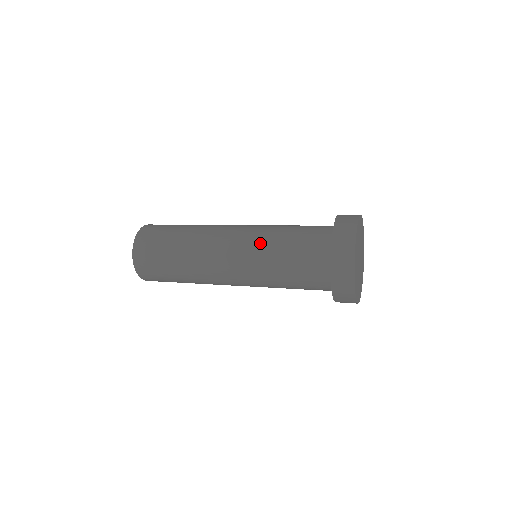
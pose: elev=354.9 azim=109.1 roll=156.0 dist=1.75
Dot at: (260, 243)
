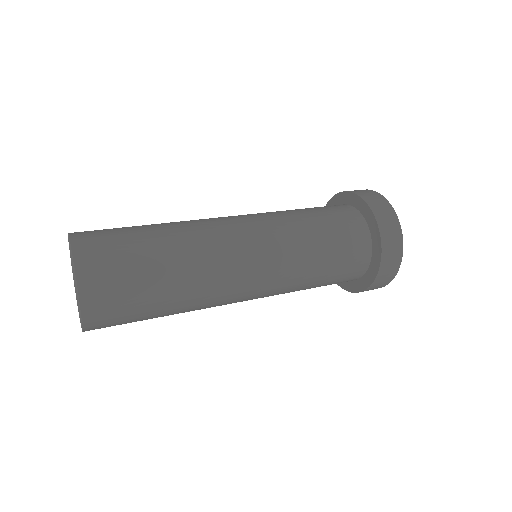
Dot at: (293, 258)
